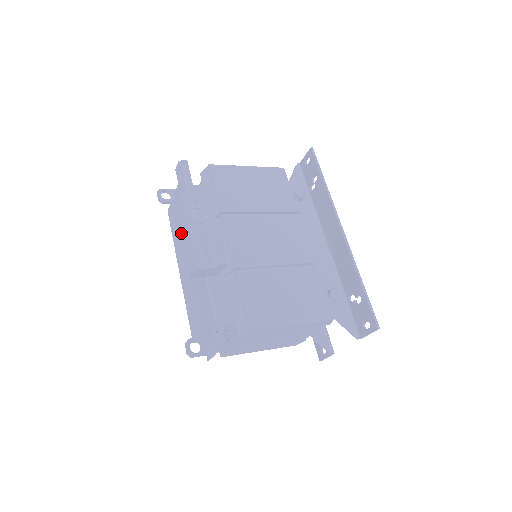
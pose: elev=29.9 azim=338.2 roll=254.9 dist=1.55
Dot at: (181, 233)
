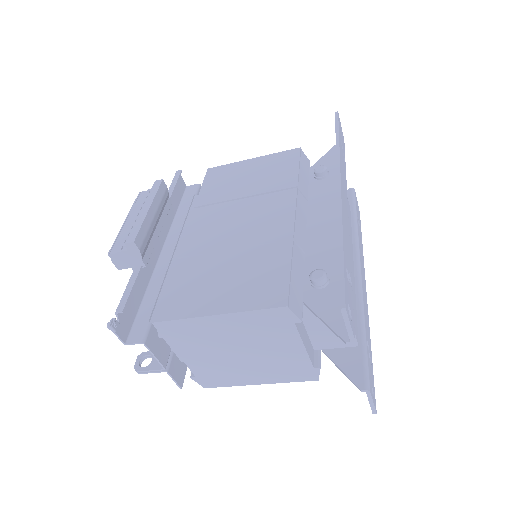
Dot at: occluded
